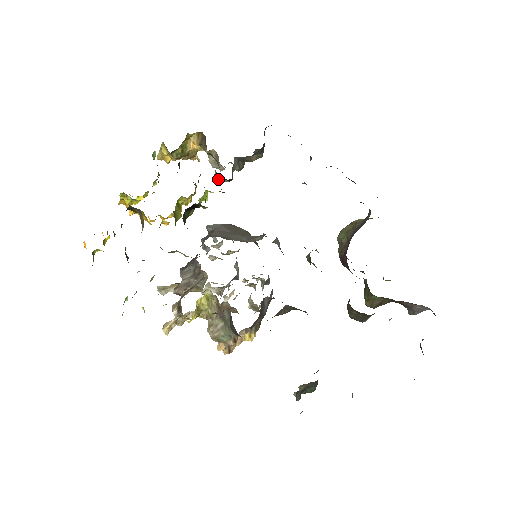
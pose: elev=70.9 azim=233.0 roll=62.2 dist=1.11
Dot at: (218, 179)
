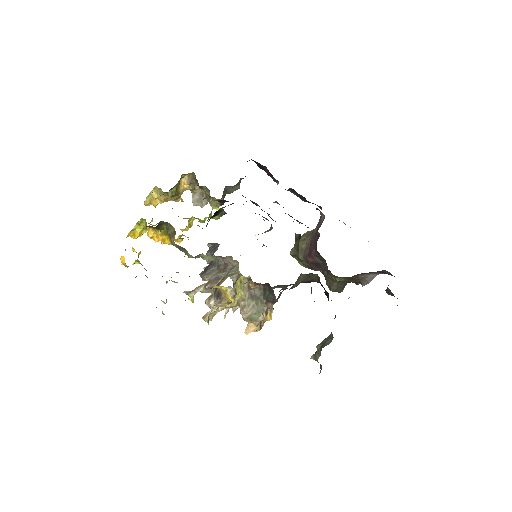
Dot at: (212, 205)
